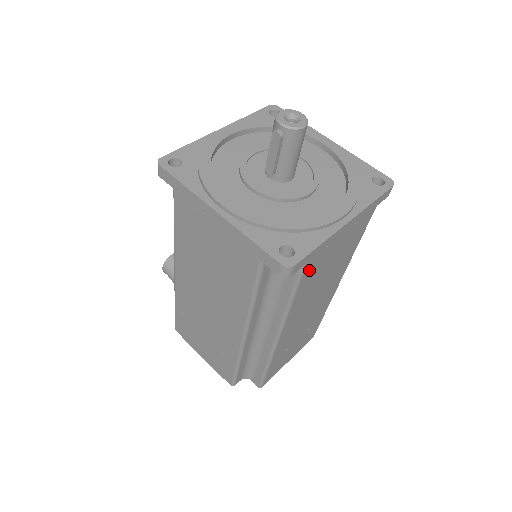
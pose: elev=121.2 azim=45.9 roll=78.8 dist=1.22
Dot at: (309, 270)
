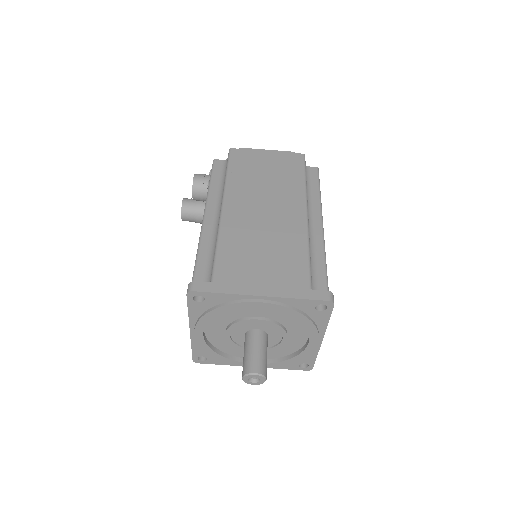
Dot at: occluded
